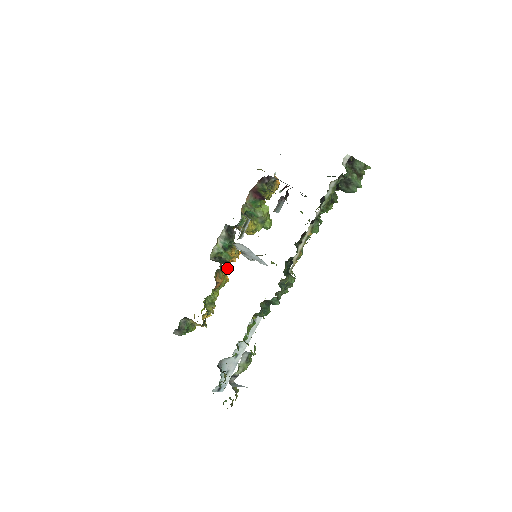
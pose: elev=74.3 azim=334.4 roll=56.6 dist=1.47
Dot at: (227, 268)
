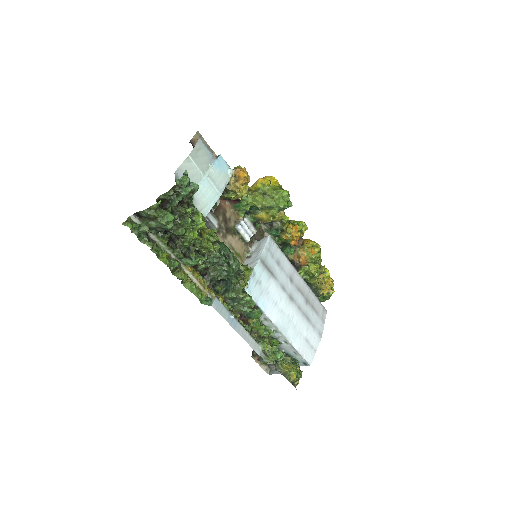
Dot at: (291, 250)
